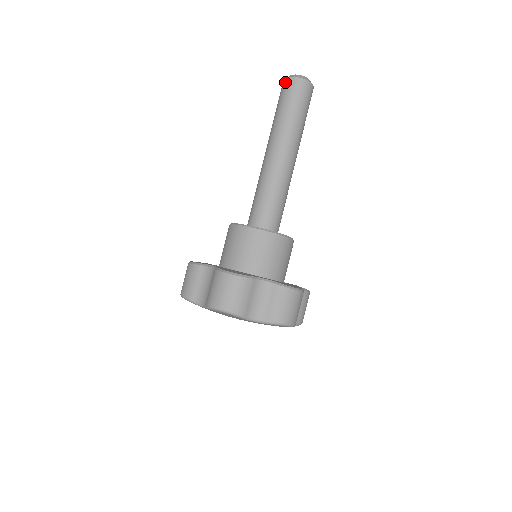
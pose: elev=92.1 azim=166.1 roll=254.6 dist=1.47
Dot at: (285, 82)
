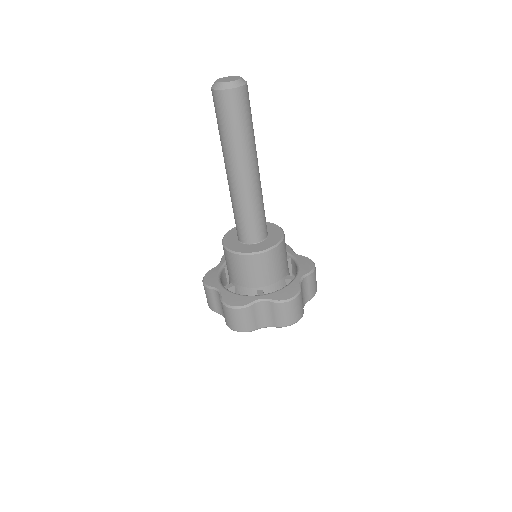
Dot at: (227, 95)
